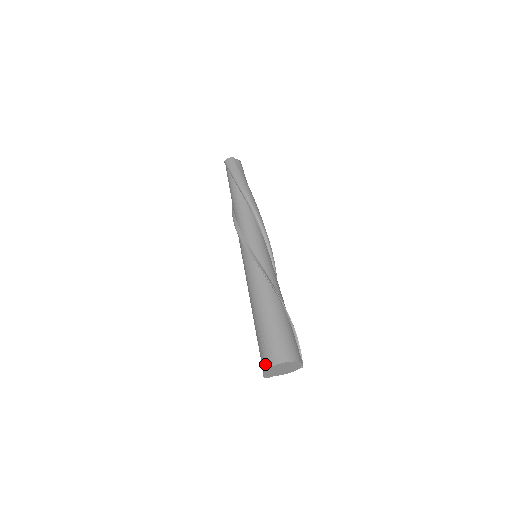
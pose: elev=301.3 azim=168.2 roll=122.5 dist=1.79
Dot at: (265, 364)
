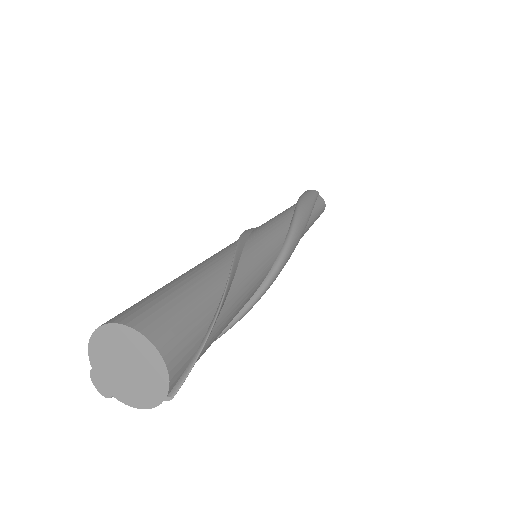
Dot at: occluded
